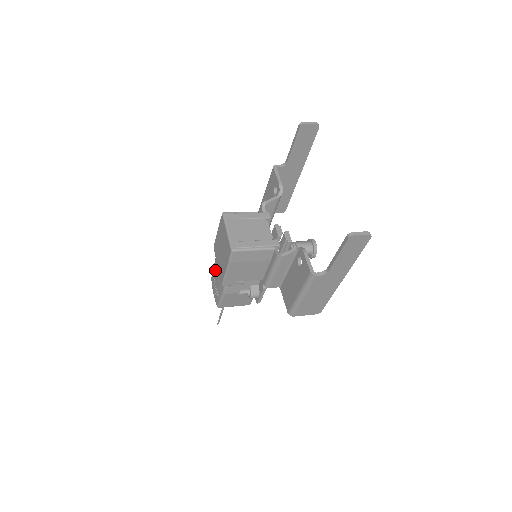
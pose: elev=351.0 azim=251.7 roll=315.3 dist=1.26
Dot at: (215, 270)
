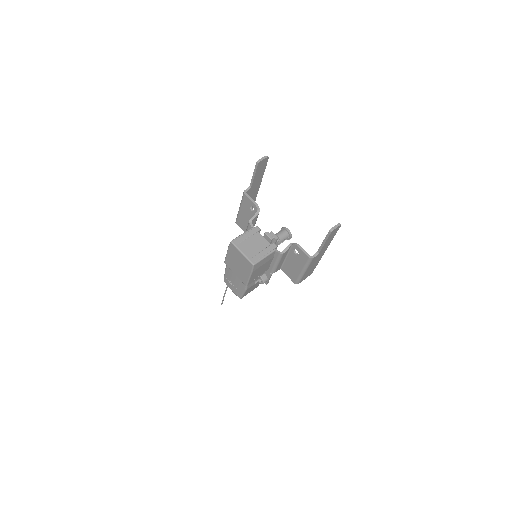
Dot at: (229, 276)
